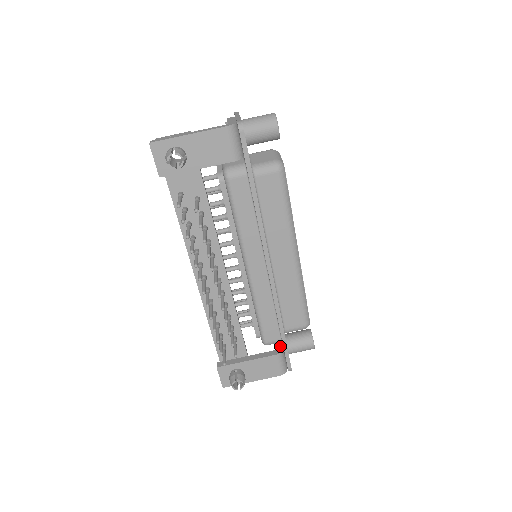
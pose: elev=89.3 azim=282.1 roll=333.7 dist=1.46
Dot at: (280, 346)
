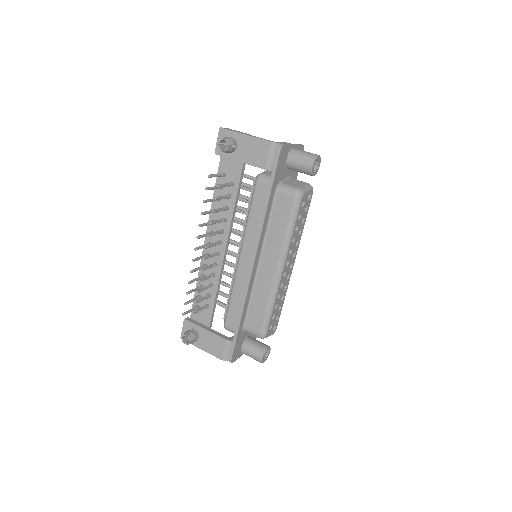
Dot at: occluded
